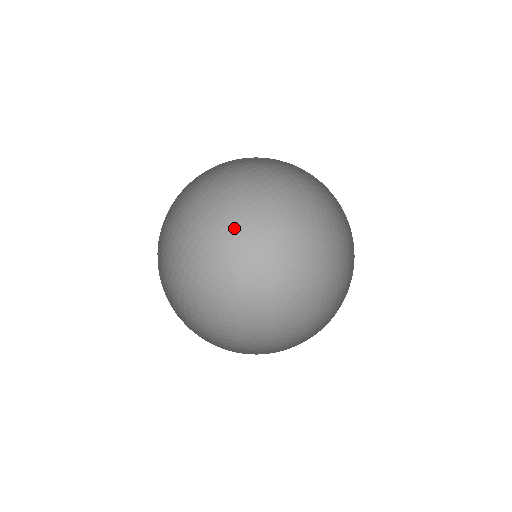
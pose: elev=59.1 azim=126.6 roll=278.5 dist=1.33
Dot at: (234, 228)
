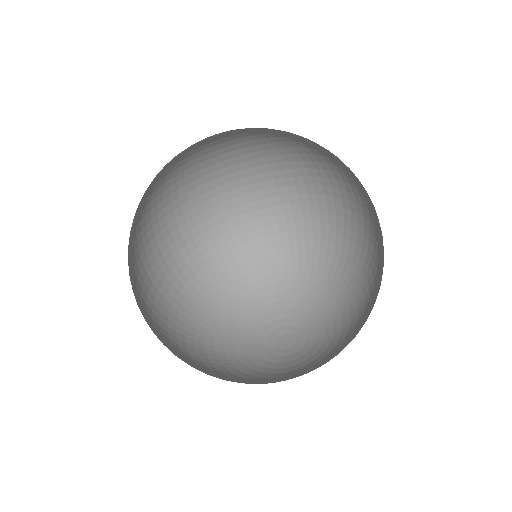
Dot at: (216, 227)
